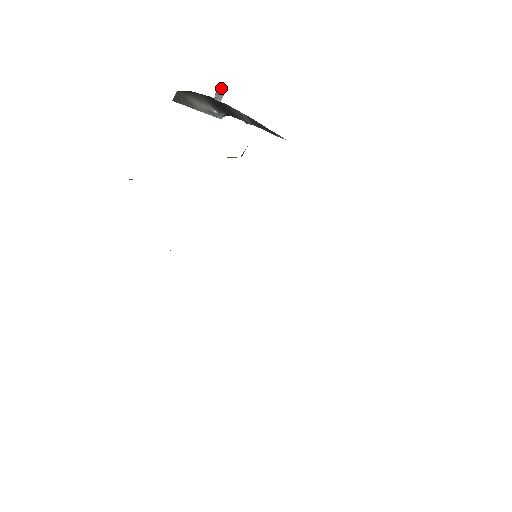
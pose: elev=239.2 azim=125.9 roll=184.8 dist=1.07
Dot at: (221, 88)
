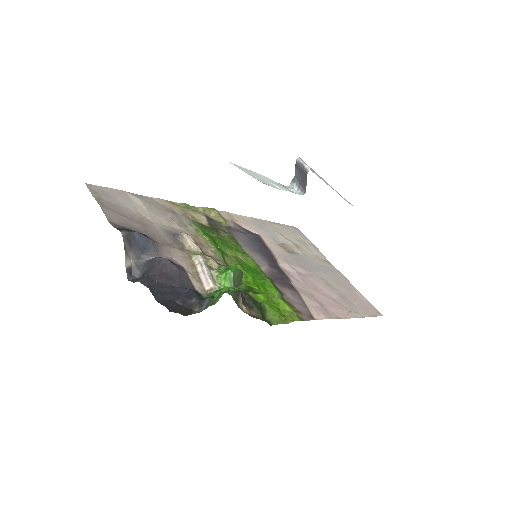
Dot at: (305, 181)
